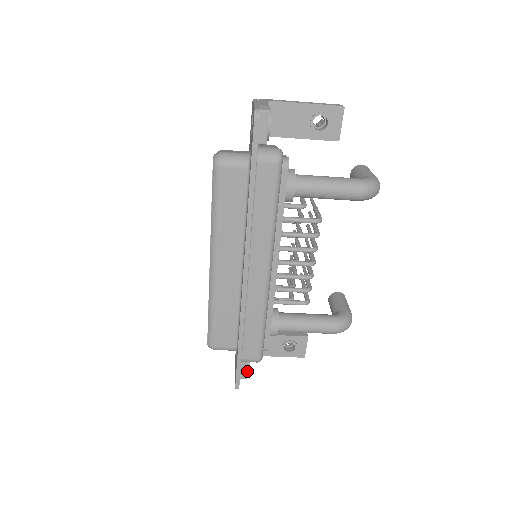
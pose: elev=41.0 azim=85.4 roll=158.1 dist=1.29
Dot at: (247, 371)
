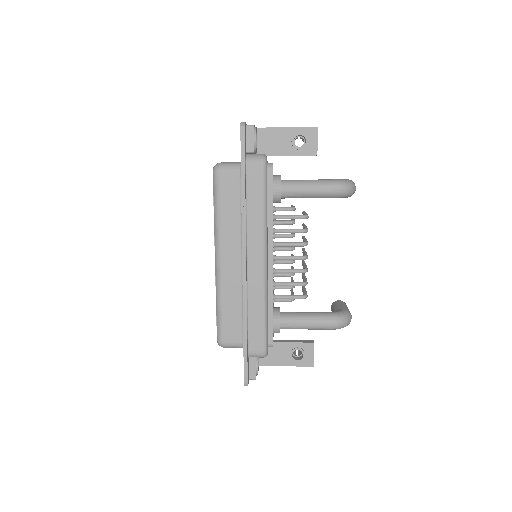
Dot at: (256, 372)
